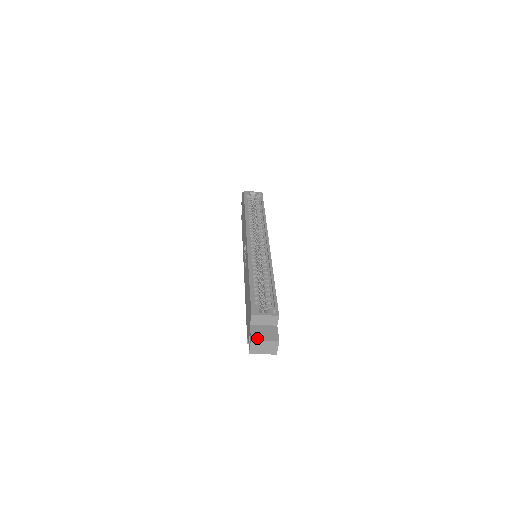
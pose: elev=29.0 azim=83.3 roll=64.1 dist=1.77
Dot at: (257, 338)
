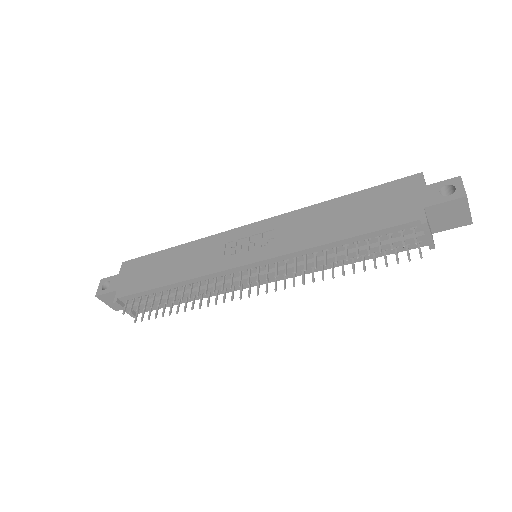
Dot at: occluded
